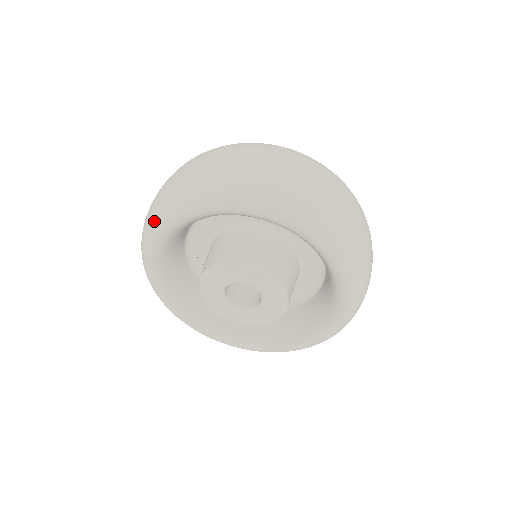
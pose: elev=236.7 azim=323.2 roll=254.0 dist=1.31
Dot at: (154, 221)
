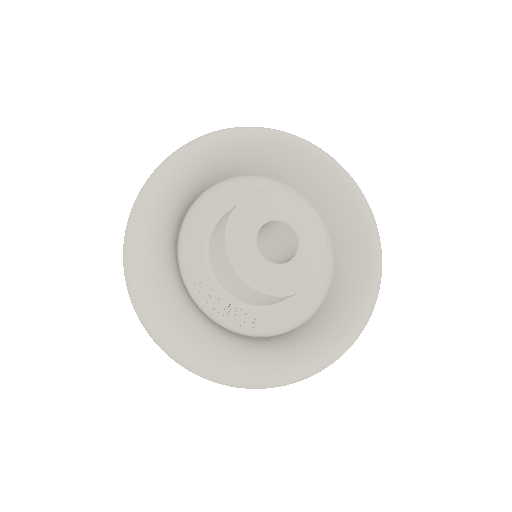
Dot at: (146, 203)
